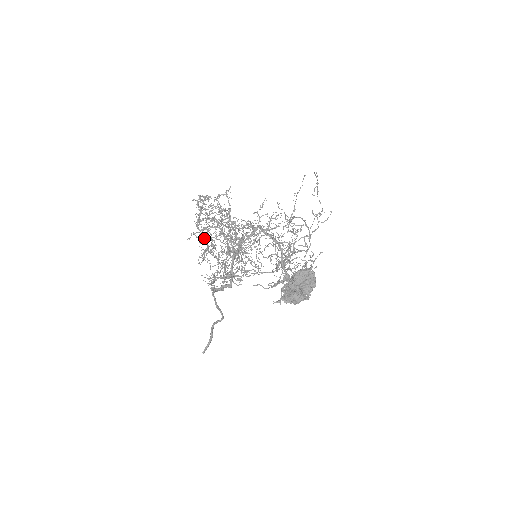
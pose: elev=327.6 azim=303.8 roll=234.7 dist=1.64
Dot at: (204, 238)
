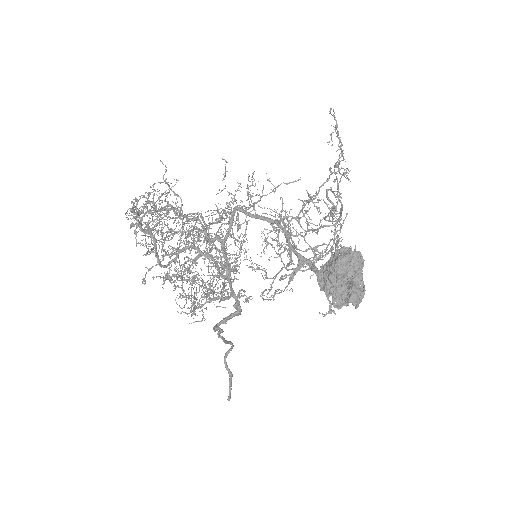
Dot at: (178, 275)
